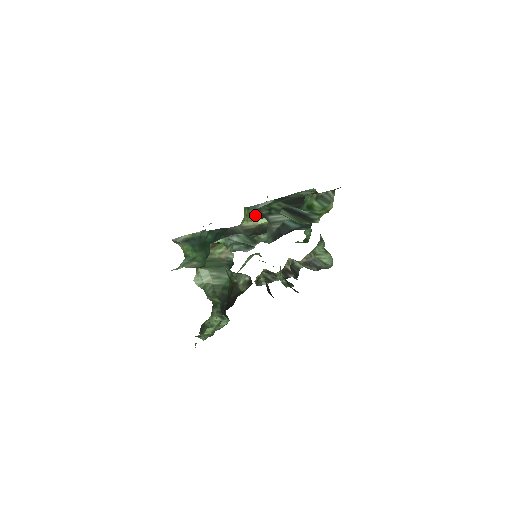
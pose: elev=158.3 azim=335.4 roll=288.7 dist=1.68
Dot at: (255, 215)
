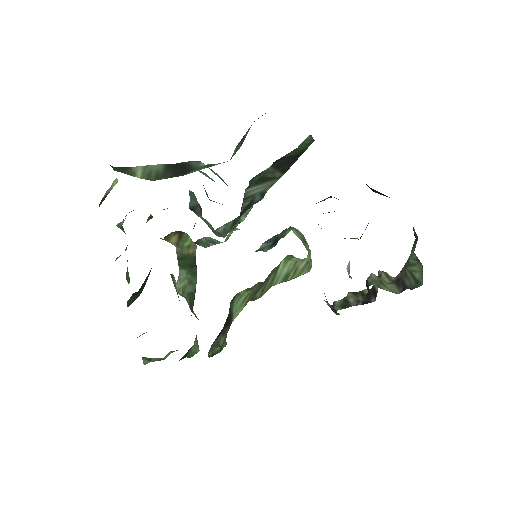
Dot at: occluded
